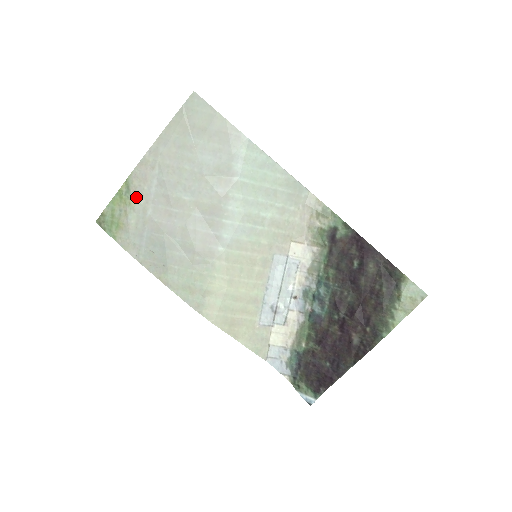
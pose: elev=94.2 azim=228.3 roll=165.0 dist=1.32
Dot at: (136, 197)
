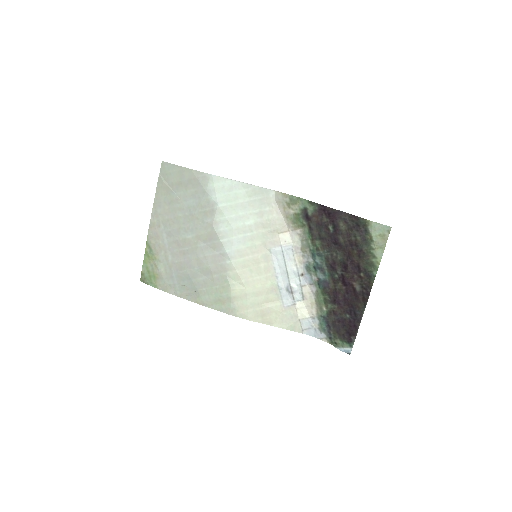
Dot at: (157, 252)
